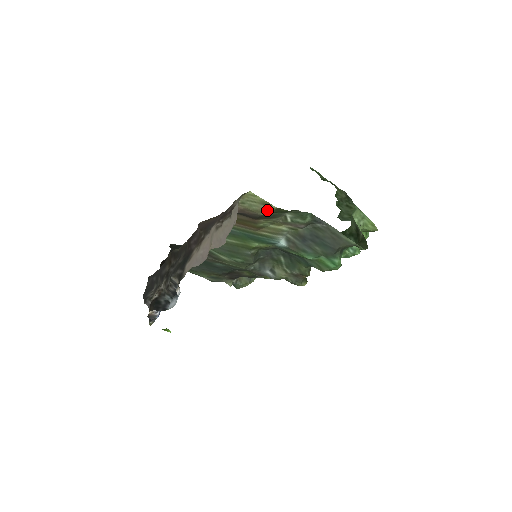
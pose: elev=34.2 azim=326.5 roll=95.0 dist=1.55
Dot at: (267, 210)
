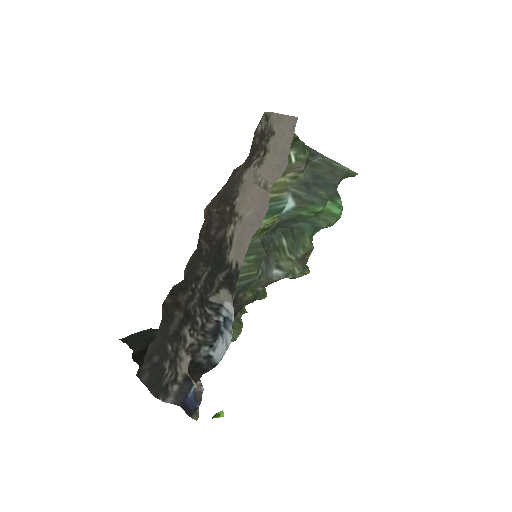
Dot at: occluded
